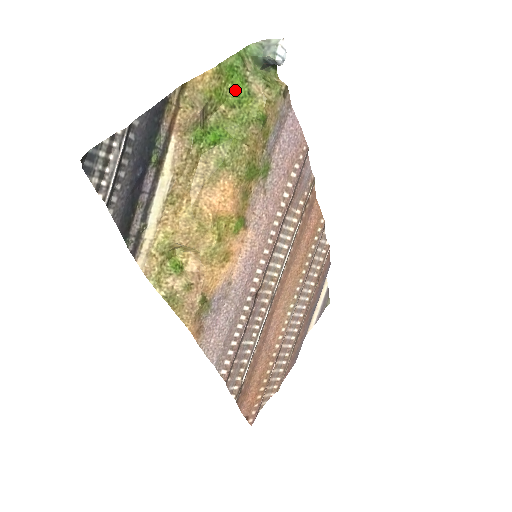
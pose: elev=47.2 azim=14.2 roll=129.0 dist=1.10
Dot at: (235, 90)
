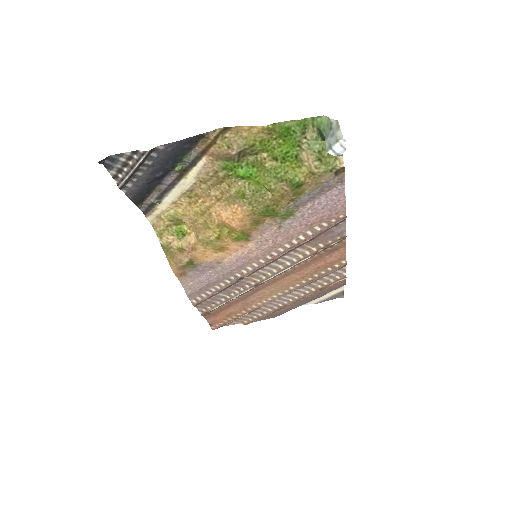
Dot at: (284, 147)
